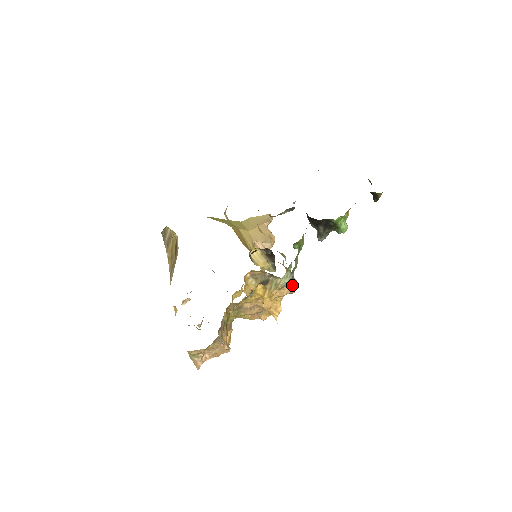
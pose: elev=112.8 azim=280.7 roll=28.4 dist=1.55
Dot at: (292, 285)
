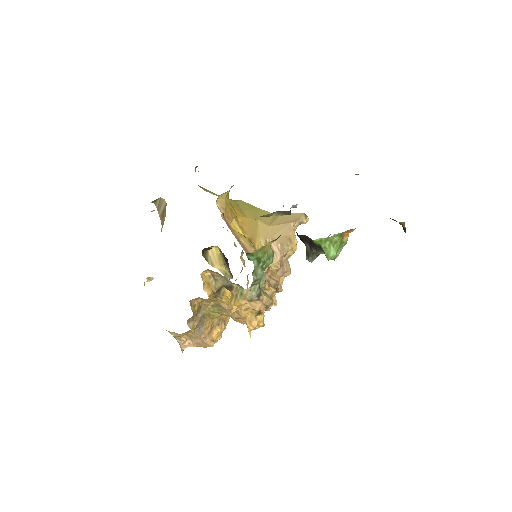
Dot at: occluded
